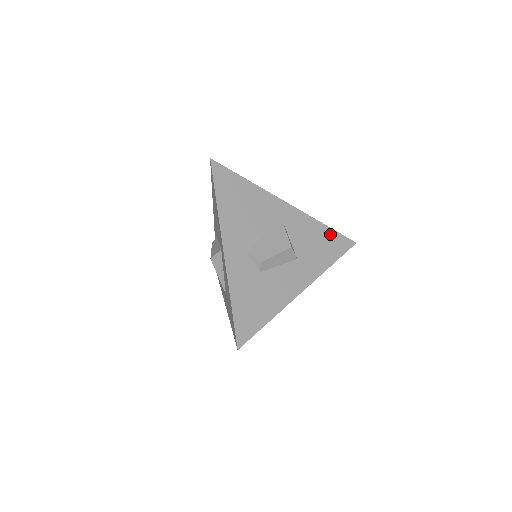
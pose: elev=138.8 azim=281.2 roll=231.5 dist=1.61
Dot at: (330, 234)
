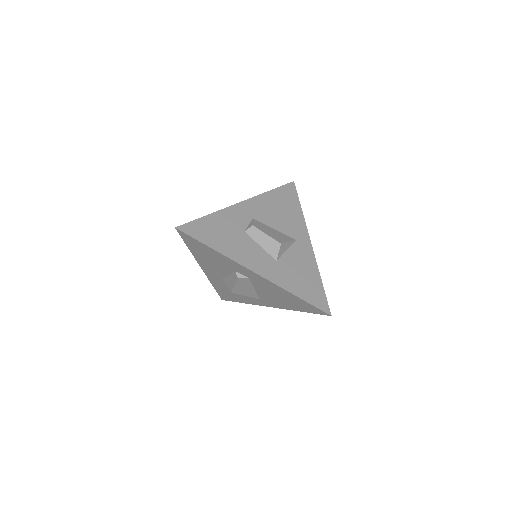
Dot at: (318, 286)
